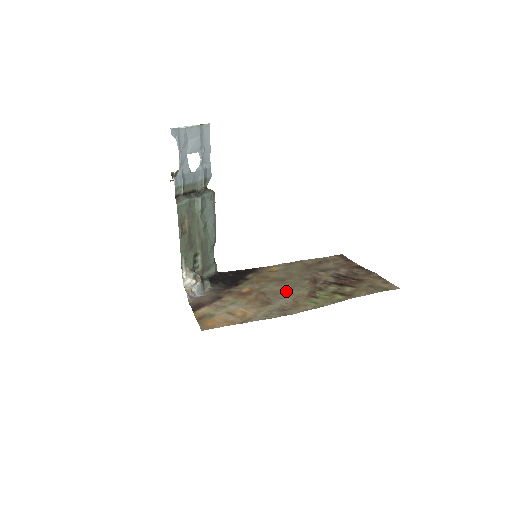
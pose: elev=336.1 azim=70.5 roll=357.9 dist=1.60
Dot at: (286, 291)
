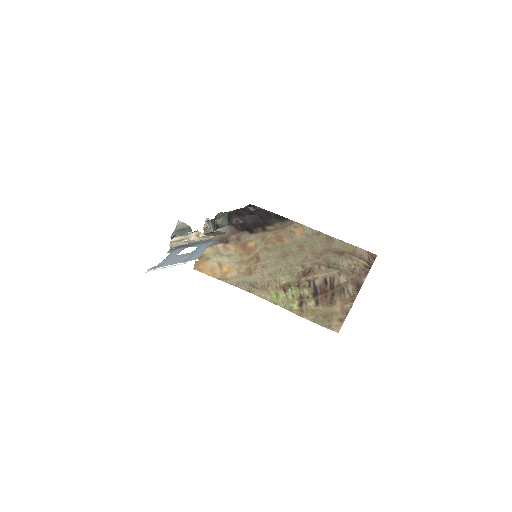
Dot at: (273, 270)
